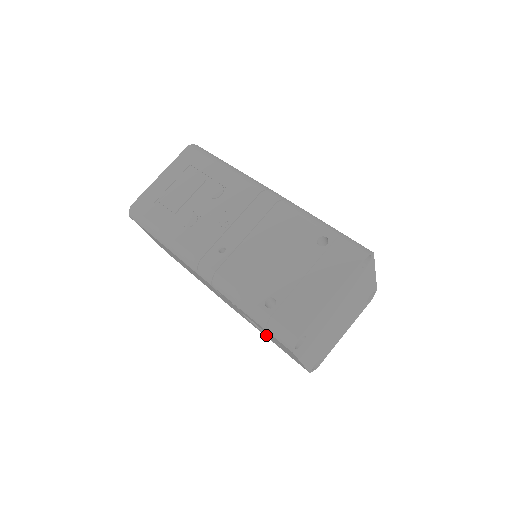
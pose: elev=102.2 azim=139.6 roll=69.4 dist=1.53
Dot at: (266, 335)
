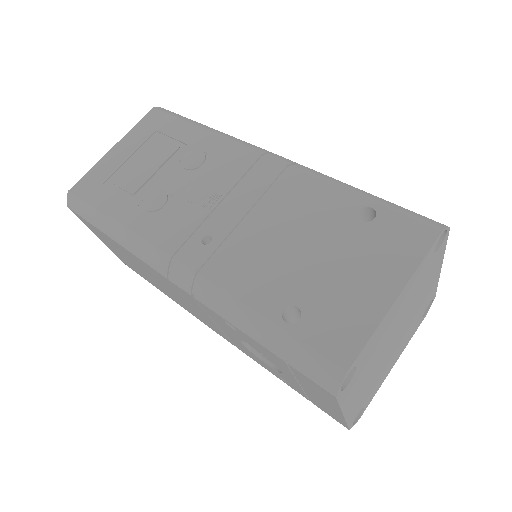
Dot at: (278, 373)
